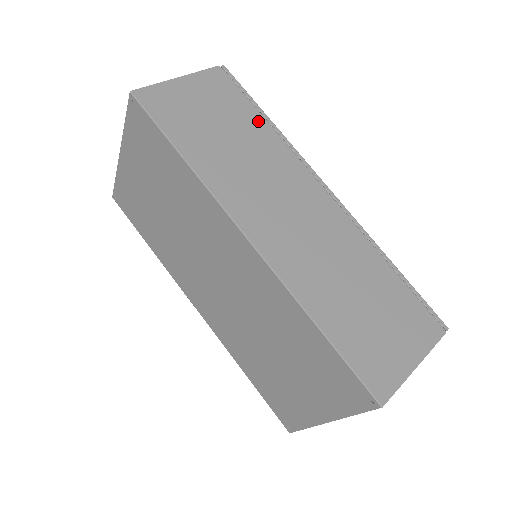
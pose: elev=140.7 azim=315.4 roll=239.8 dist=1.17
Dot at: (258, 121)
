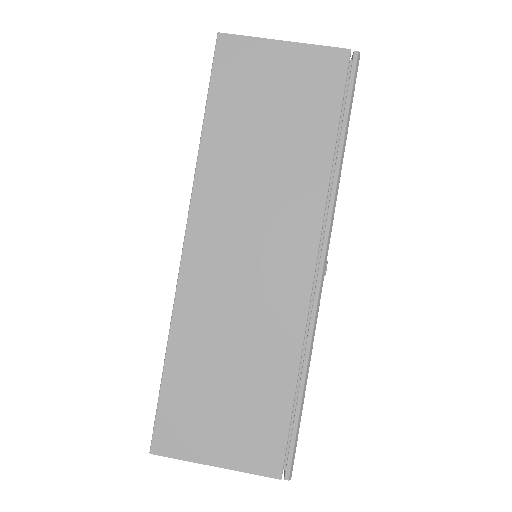
Dot at: (324, 142)
